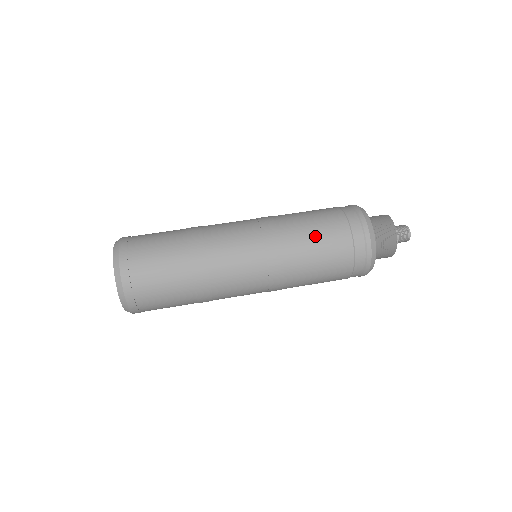
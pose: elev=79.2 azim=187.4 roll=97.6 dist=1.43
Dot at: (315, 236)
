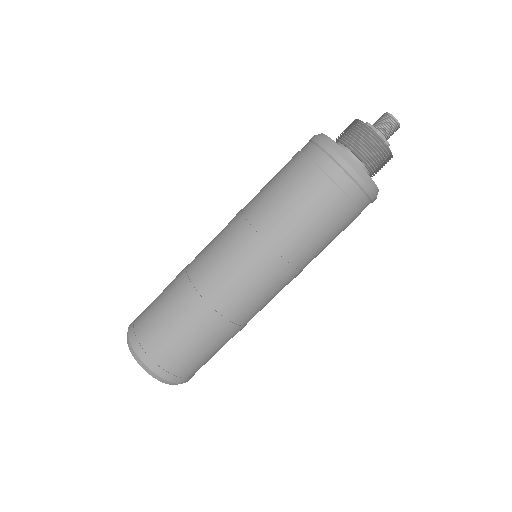
Dot at: (272, 185)
